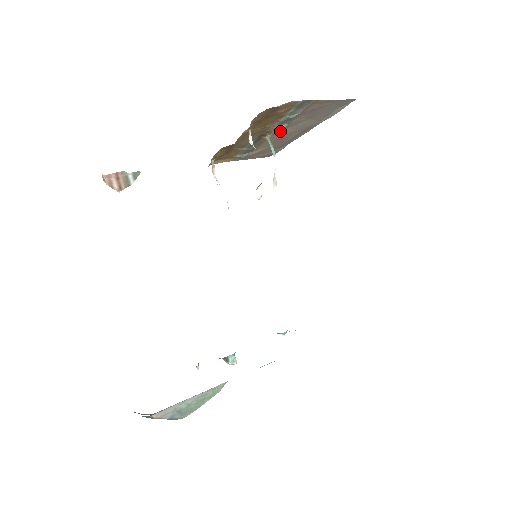
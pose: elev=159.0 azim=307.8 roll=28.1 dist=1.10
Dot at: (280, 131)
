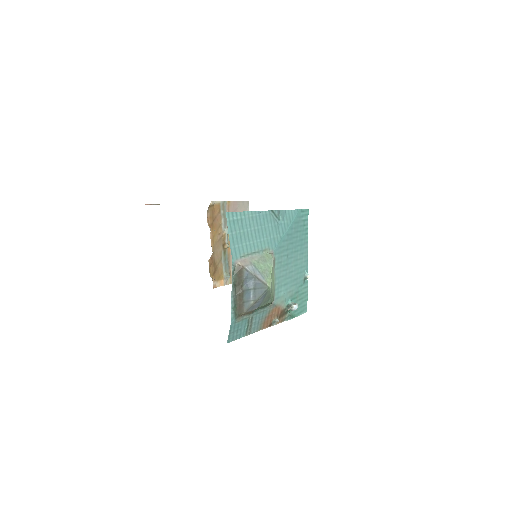
Dot at: occluded
